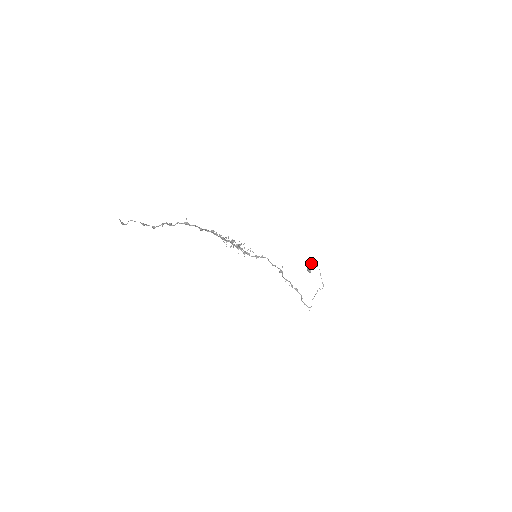
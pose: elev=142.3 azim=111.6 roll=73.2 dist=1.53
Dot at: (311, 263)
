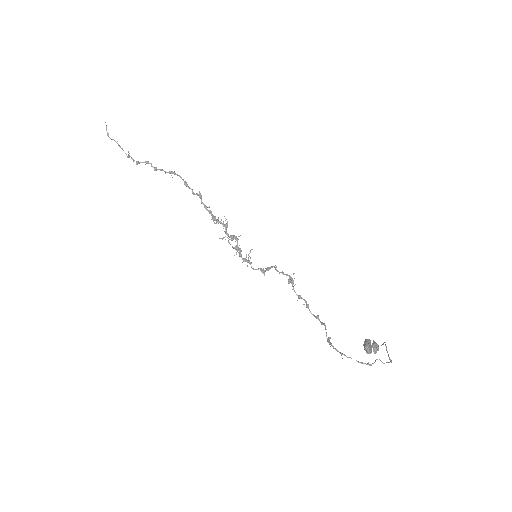
Dot at: (373, 344)
